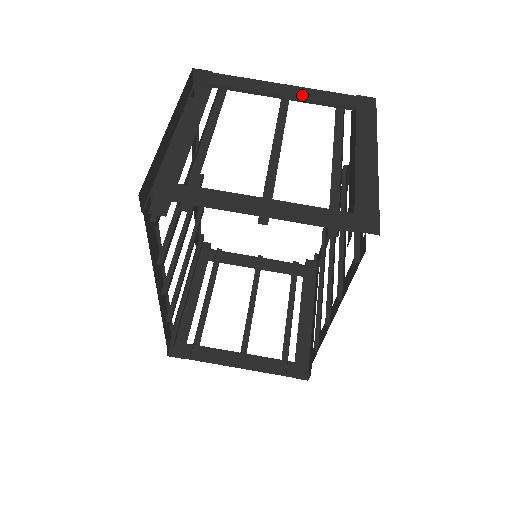
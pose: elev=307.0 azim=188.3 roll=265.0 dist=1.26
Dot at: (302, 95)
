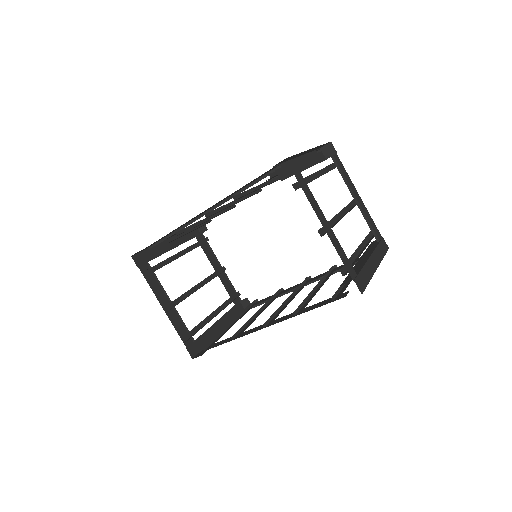
Dot at: (364, 209)
